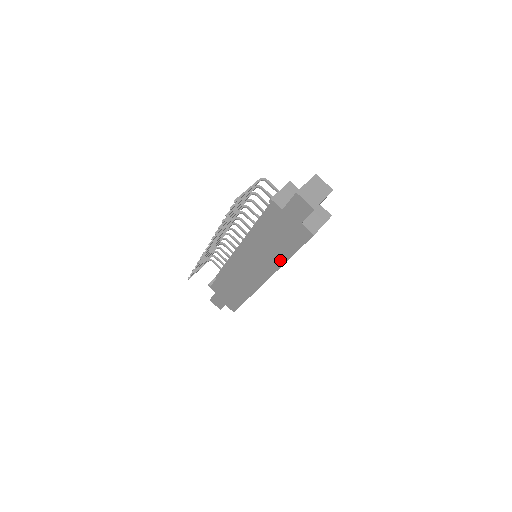
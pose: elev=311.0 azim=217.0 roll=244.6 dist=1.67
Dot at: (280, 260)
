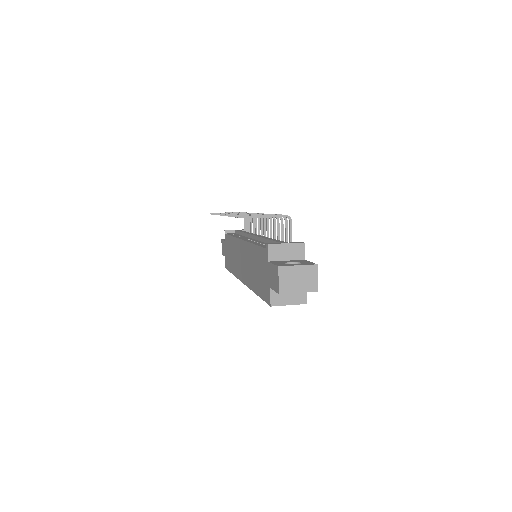
Dot at: (253, 285)
